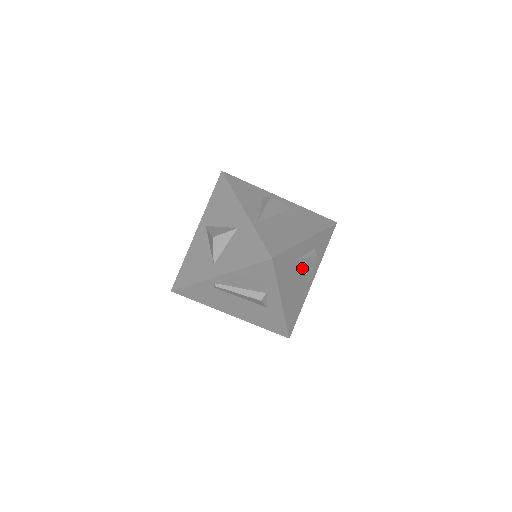
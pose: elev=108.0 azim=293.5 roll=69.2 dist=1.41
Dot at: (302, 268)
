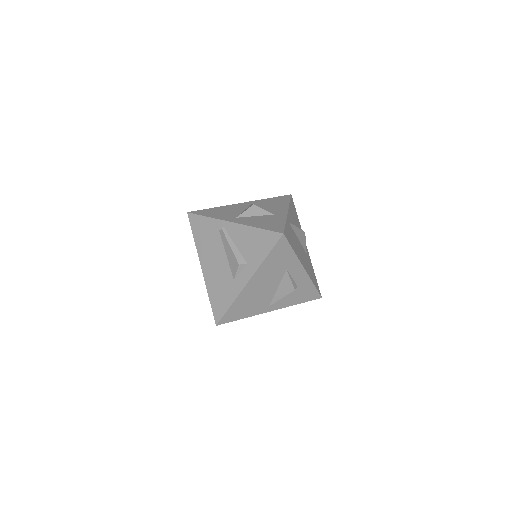
Dot at: (280, 284)
